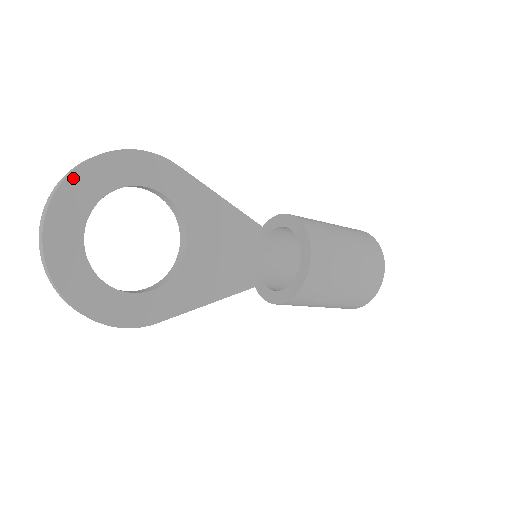
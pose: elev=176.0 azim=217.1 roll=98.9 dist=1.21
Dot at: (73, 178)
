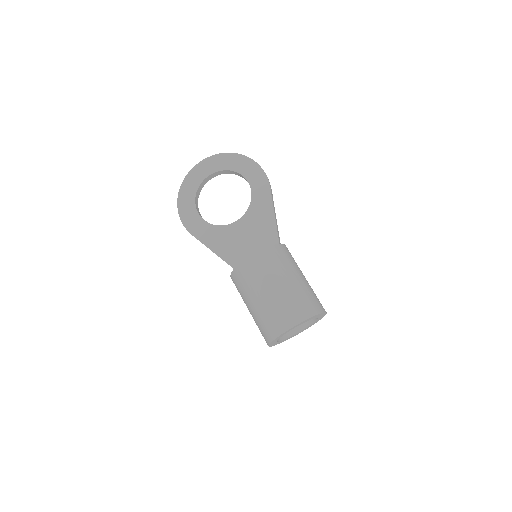
Dot at: (227, 155)
